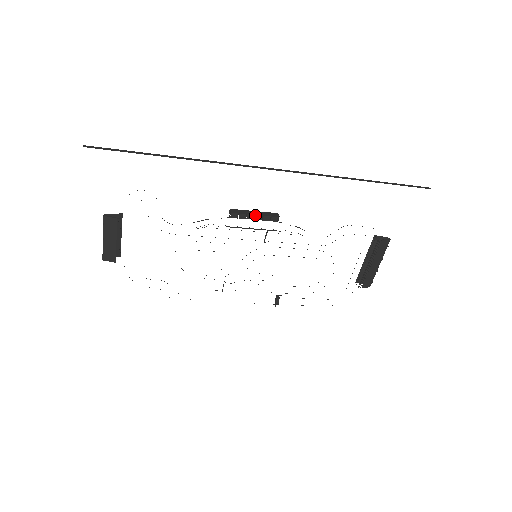
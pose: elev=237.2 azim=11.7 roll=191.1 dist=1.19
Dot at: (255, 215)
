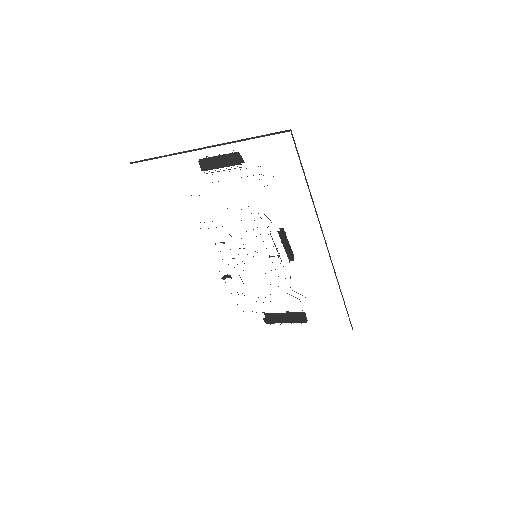
Dot at: (288, 247)
